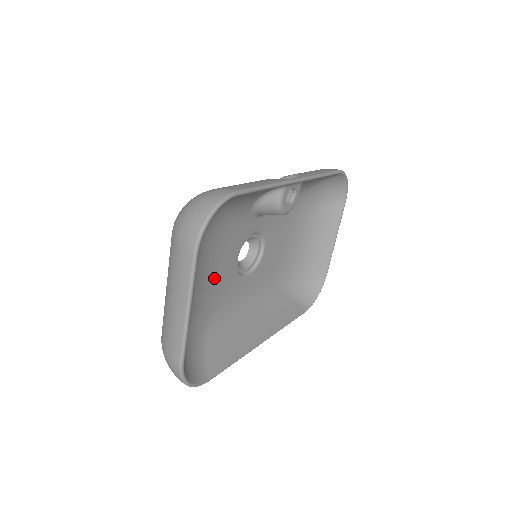
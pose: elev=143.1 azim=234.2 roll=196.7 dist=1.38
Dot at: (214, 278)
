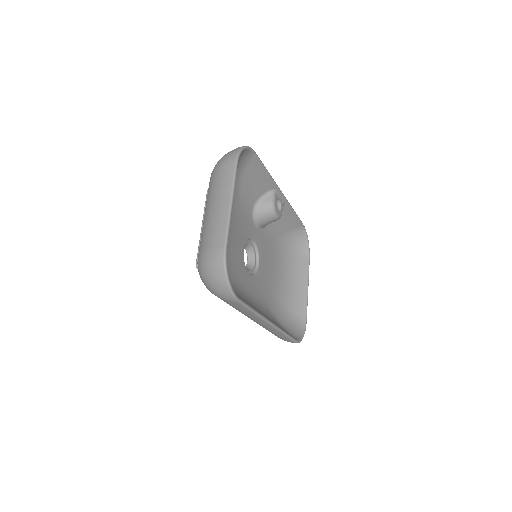
Dot at: (232, 243)
